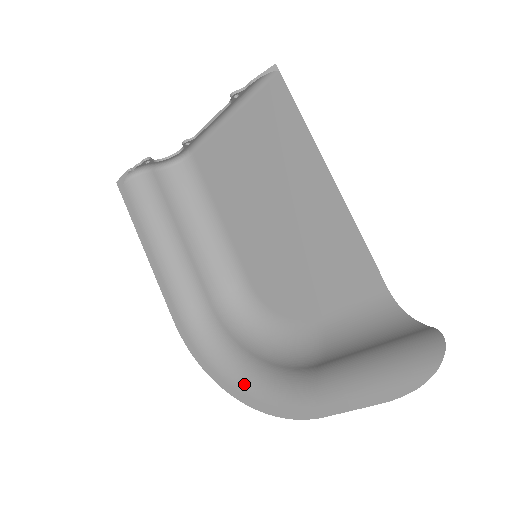
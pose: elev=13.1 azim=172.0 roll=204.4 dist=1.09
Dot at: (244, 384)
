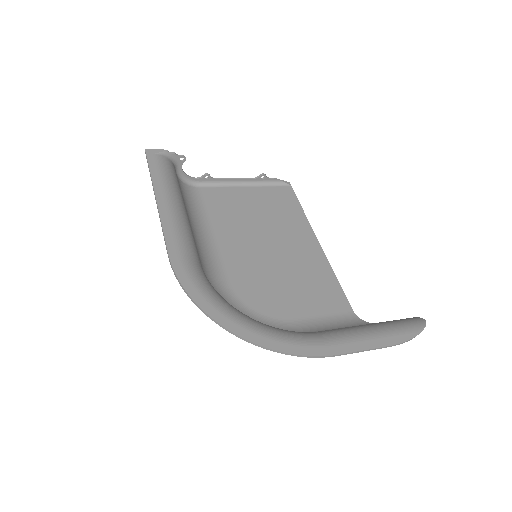
Dot at: (249, 322)
